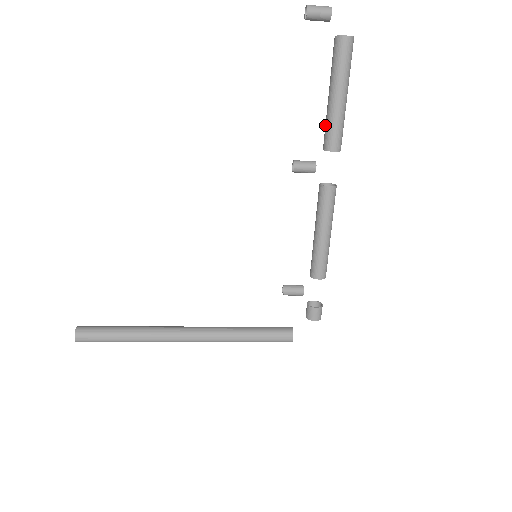
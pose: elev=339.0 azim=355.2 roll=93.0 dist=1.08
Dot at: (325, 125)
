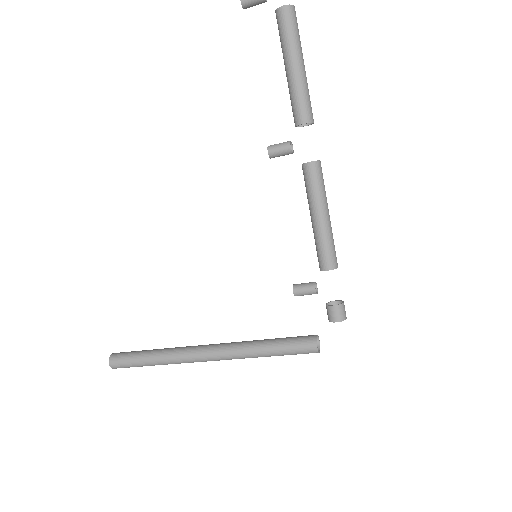
Dot at: (291, 101)
